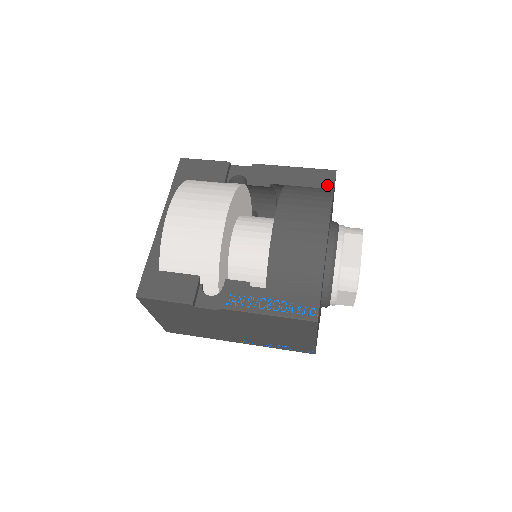
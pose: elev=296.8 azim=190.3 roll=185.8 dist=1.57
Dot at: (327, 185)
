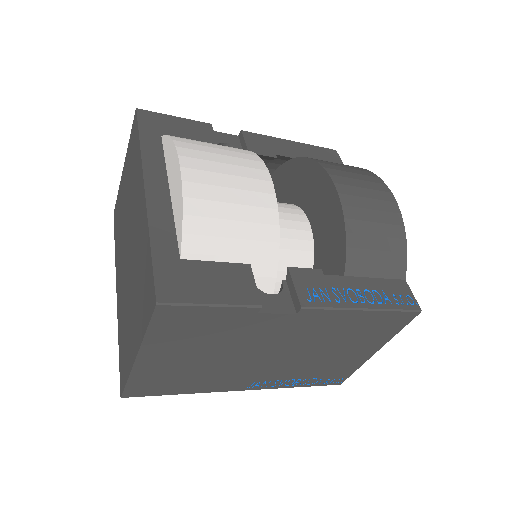
Dot at: occluded
